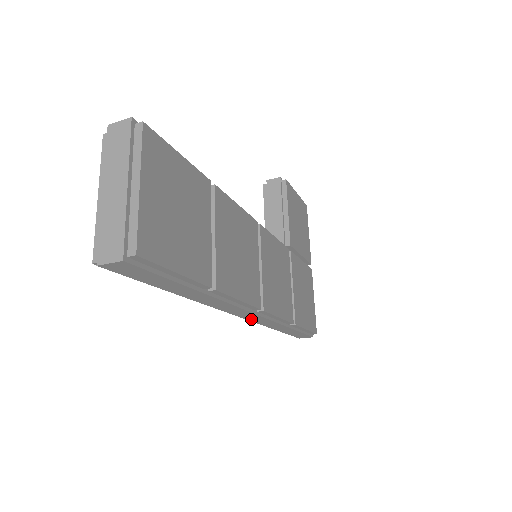
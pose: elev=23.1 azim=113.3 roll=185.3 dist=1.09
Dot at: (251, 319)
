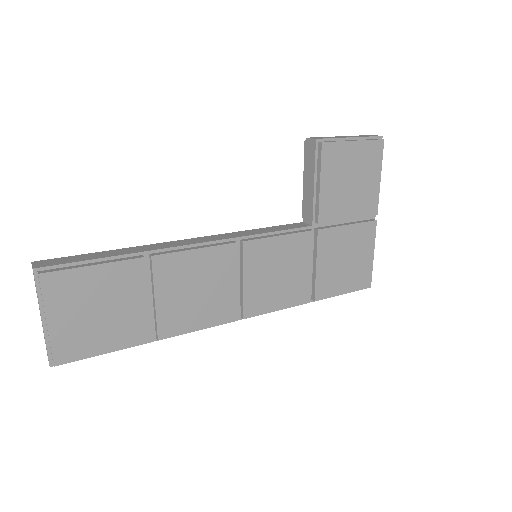
Dot at: occluded
